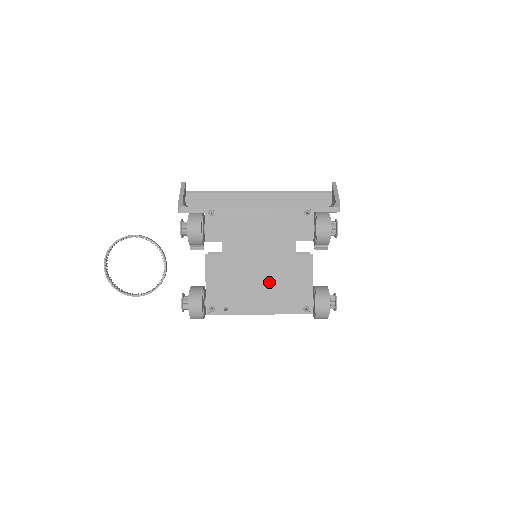
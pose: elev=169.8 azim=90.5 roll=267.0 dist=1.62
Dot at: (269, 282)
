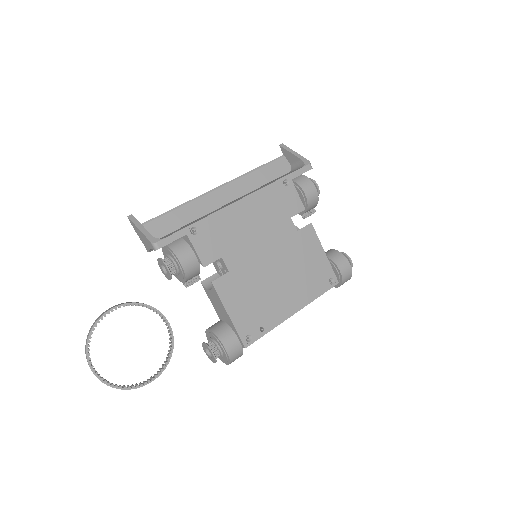
Dot at: (287, 274)
